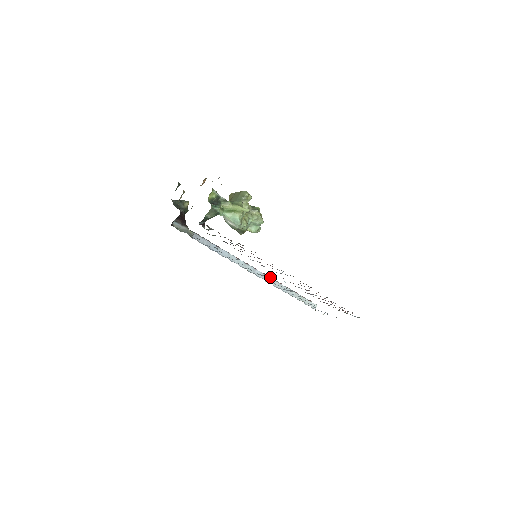
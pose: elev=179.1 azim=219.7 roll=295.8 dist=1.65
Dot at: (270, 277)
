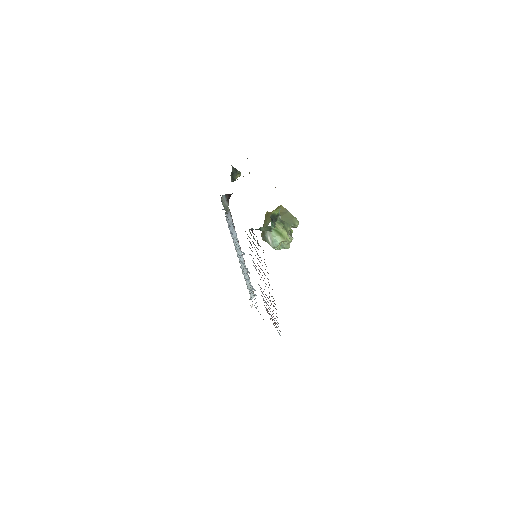
Dot at: occluded
